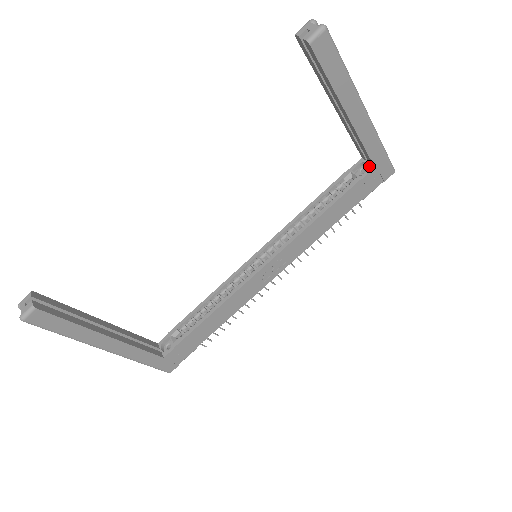
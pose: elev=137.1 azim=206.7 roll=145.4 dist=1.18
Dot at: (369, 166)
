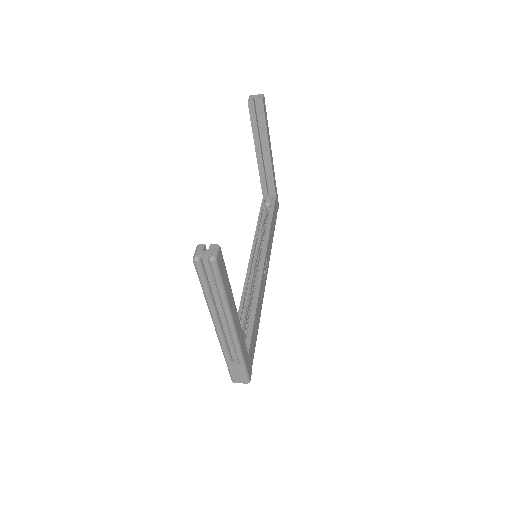
Dot at: (272, 197)
